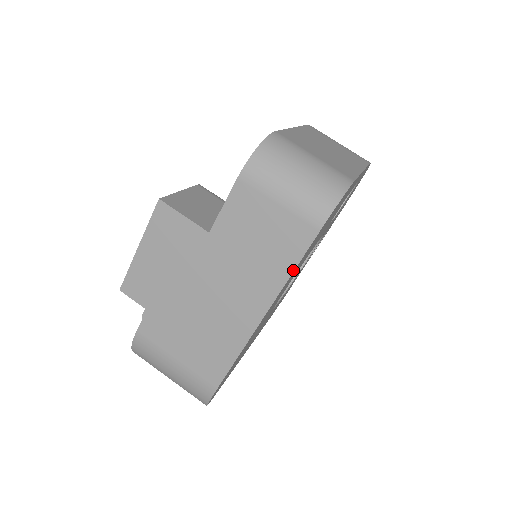
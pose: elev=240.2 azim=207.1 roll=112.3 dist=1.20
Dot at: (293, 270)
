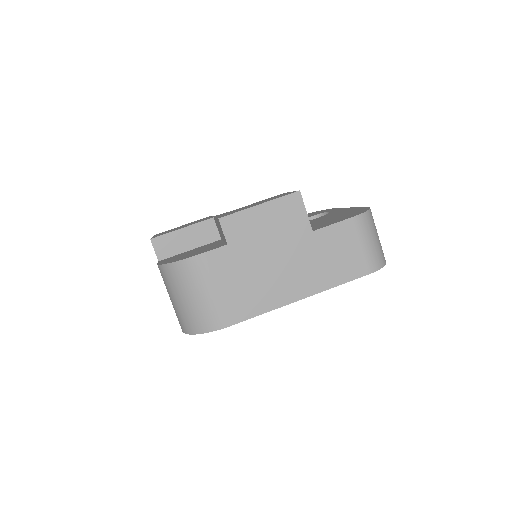
Dot at: (341, 284)
